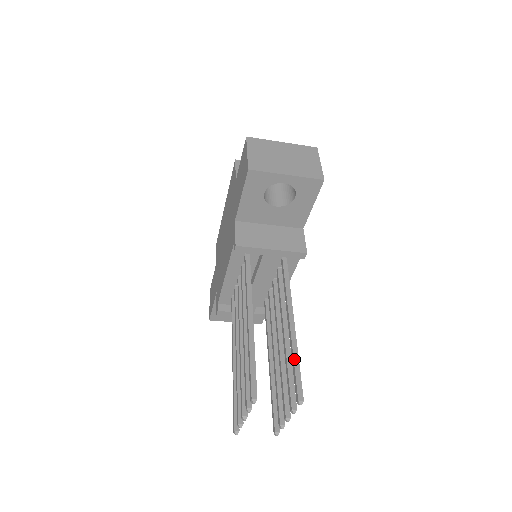
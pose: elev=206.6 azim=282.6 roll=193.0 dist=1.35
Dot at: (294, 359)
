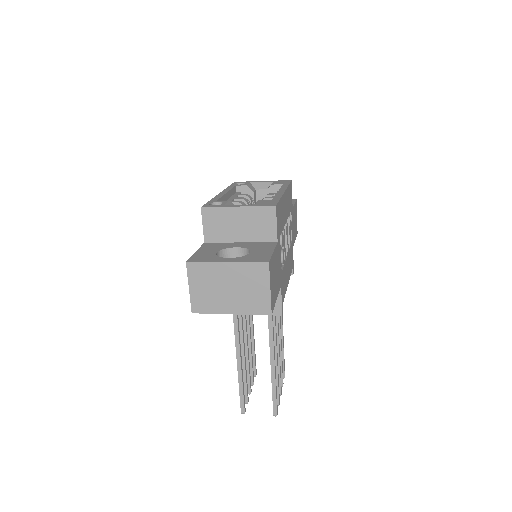
Dot at: (272, 389)
